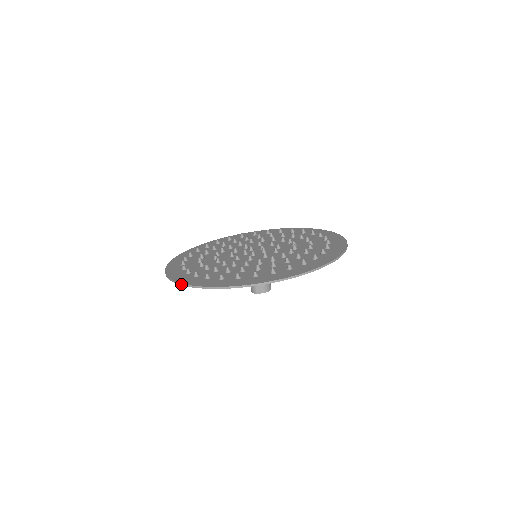
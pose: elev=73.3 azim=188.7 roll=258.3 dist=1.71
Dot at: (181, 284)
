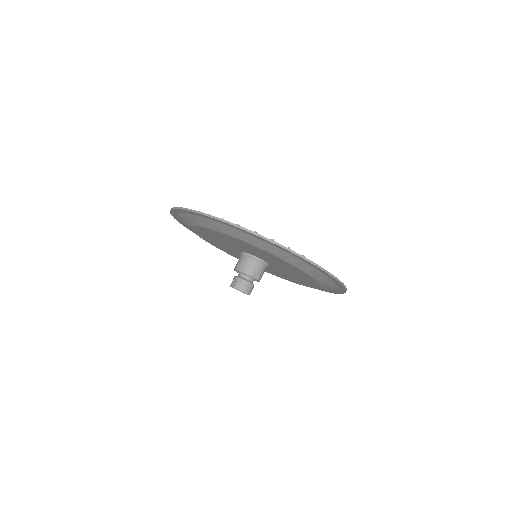
Dot at: occluded
